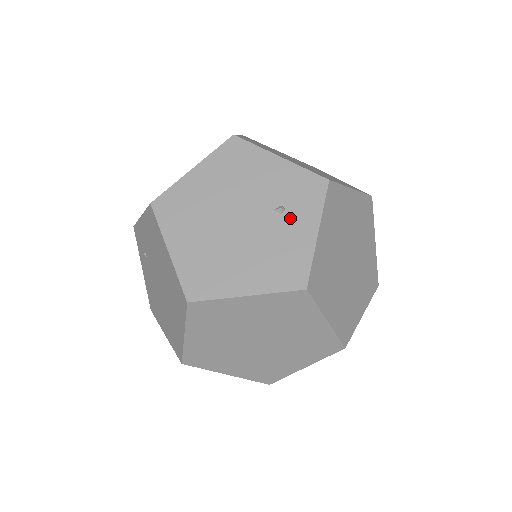
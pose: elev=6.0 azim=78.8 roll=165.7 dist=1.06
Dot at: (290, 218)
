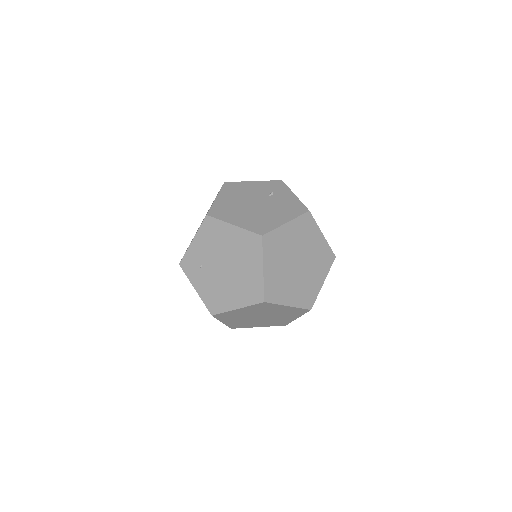
Dot at: (279, 195)
